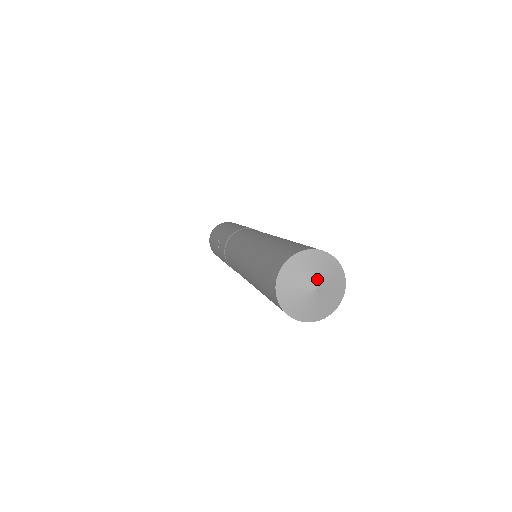
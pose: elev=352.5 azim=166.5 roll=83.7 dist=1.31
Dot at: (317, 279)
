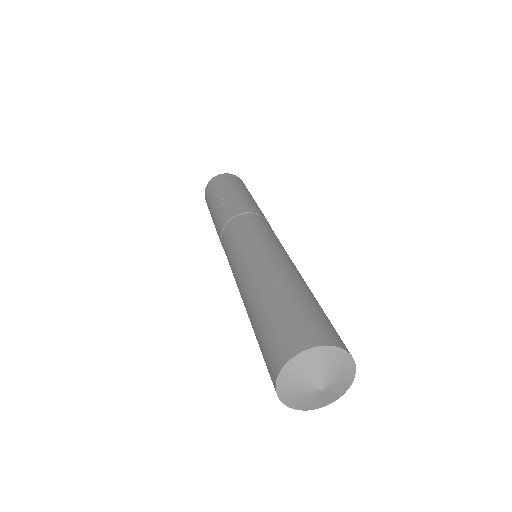
Dot at: (329, 381)
